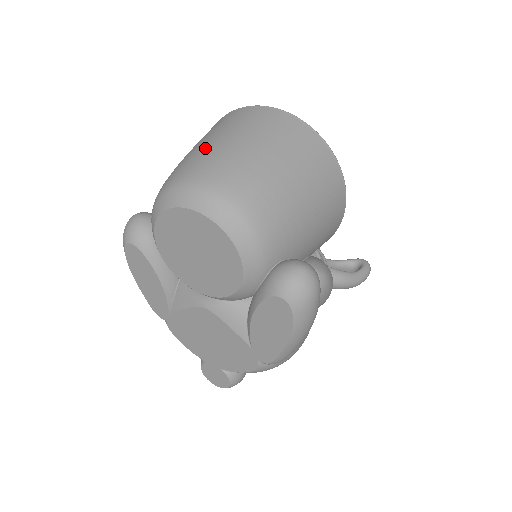
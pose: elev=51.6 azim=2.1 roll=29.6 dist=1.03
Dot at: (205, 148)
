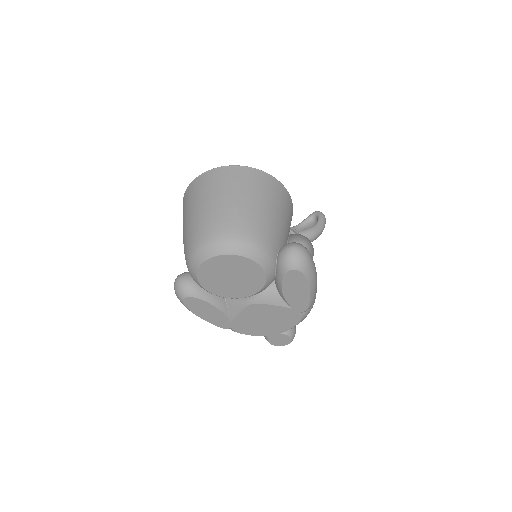
Dot at: (196, 218)
